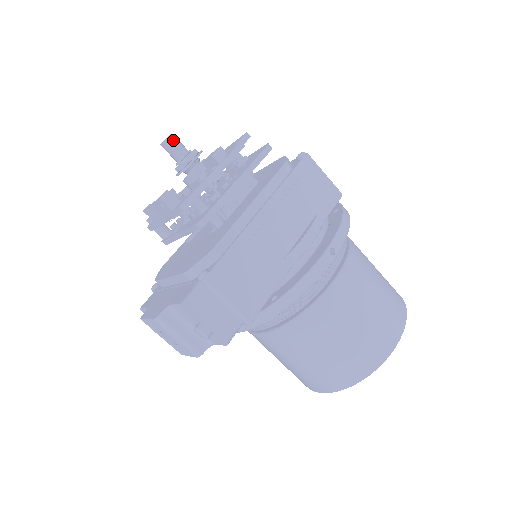
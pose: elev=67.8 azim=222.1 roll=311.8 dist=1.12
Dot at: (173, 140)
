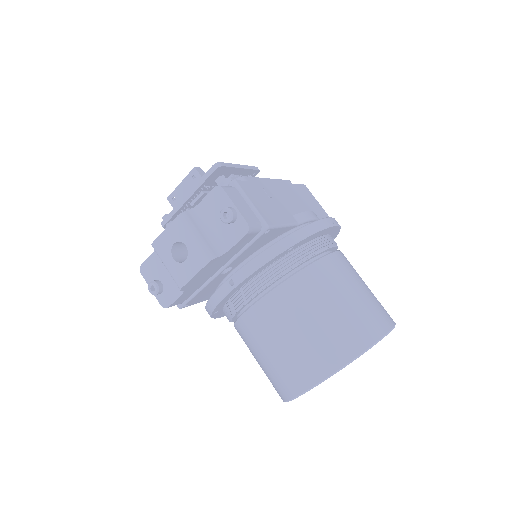
Dot at: occluded
